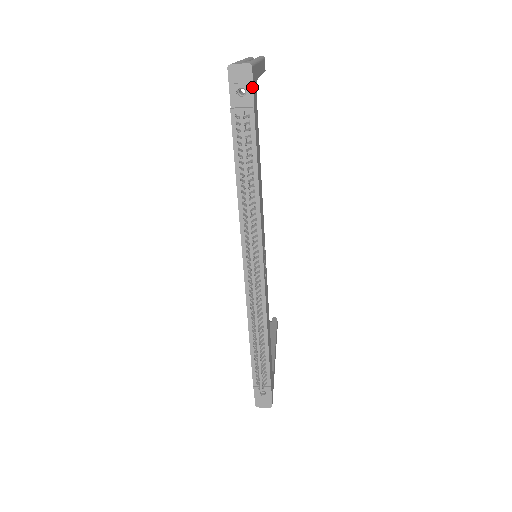
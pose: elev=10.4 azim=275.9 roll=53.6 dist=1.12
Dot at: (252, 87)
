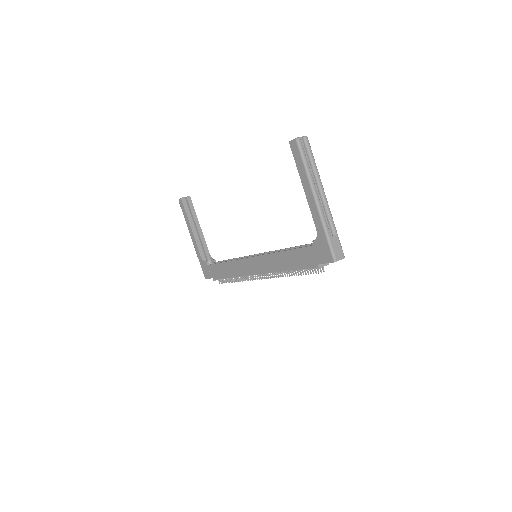
Dot at: occluded
